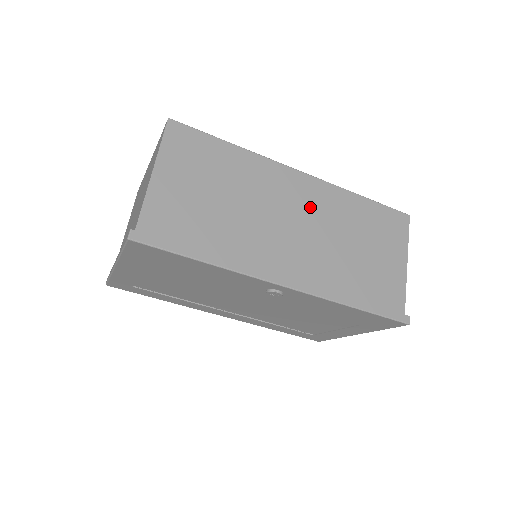
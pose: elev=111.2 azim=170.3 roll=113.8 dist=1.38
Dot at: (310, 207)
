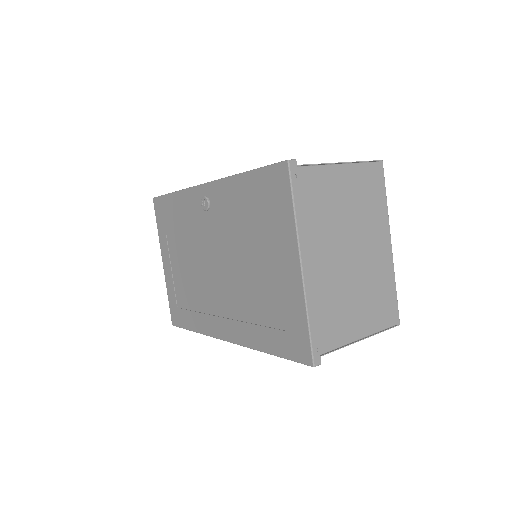
Dot at: occluded
